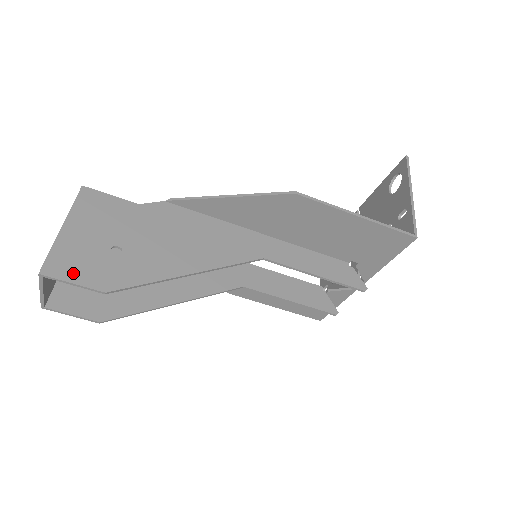
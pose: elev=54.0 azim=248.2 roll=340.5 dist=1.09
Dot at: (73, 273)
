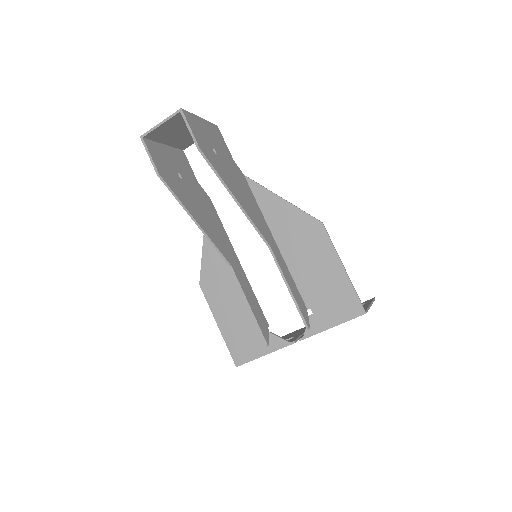
Dot at: (193, 127)
